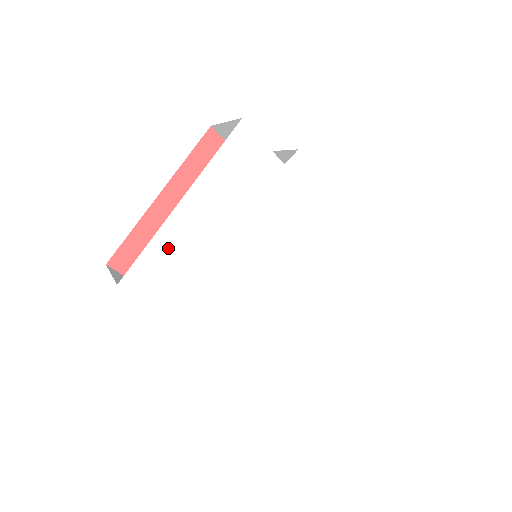
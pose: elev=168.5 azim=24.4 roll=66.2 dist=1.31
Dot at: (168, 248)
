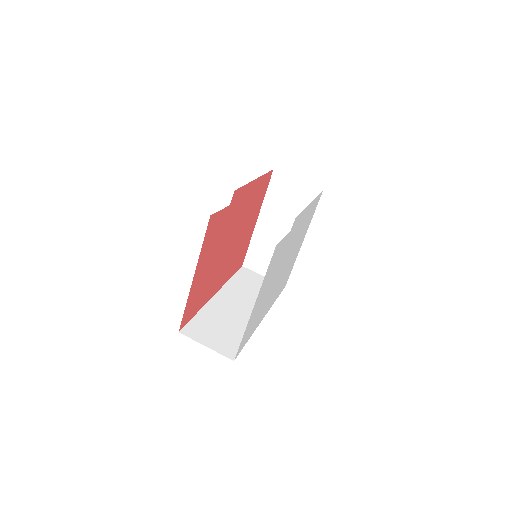
Dot at: (249, 326)
